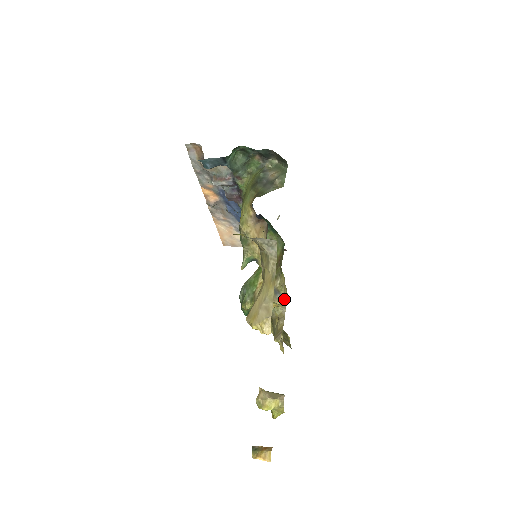
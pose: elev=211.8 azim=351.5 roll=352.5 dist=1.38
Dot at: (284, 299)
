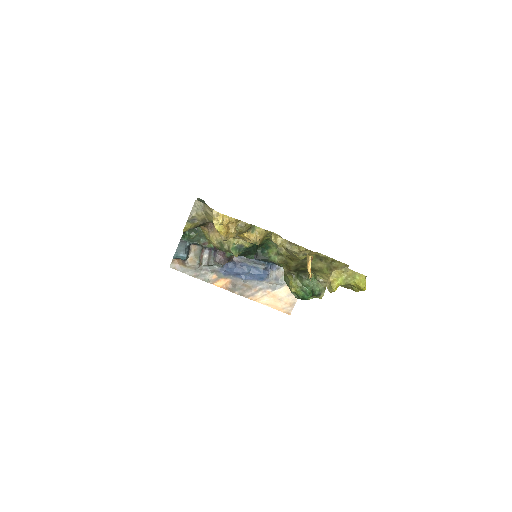
Dot at: occluded
